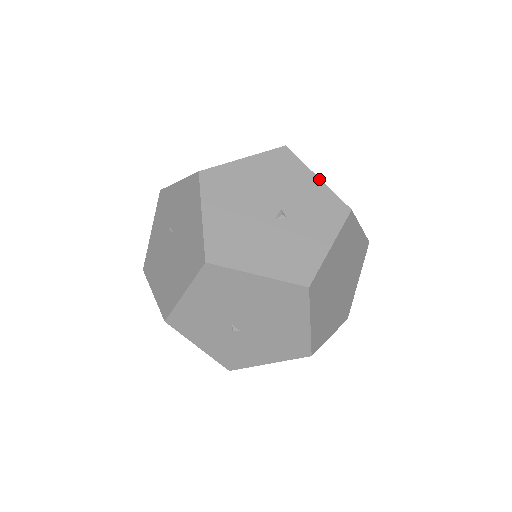
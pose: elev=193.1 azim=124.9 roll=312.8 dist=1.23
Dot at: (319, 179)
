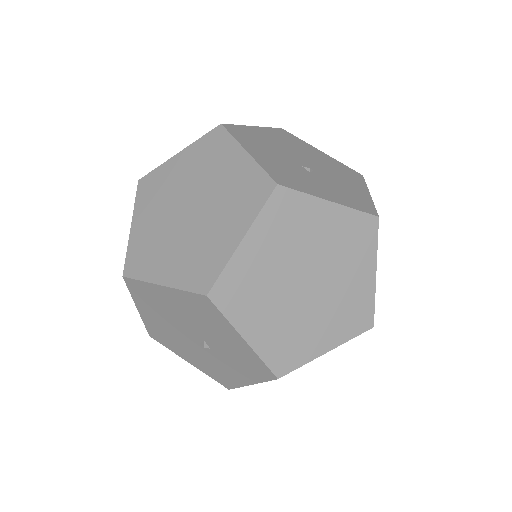
Dot at: (245, 342)
